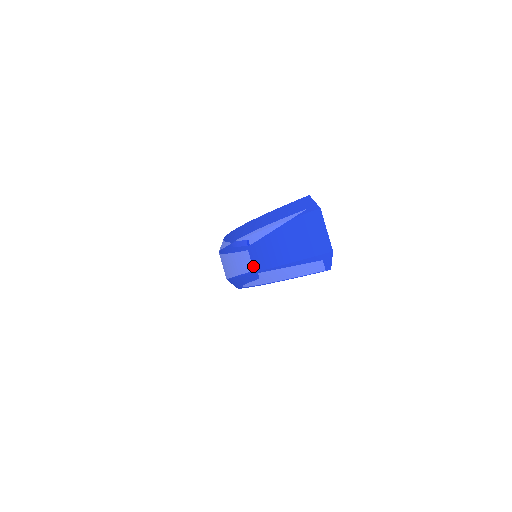
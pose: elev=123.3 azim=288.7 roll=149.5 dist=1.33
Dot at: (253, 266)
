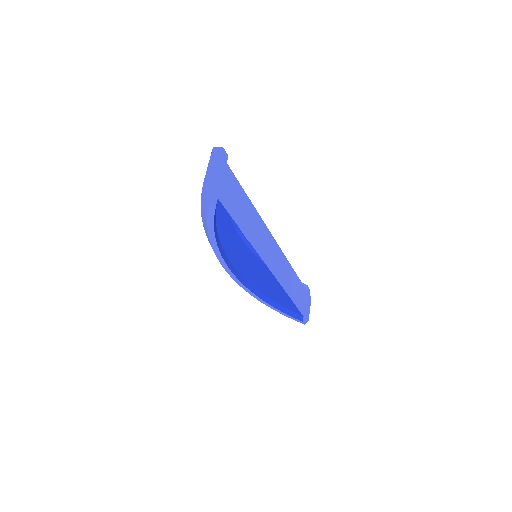
Dot at: occluded
